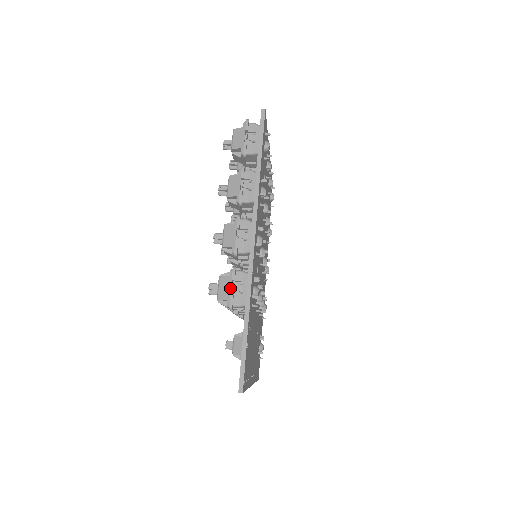
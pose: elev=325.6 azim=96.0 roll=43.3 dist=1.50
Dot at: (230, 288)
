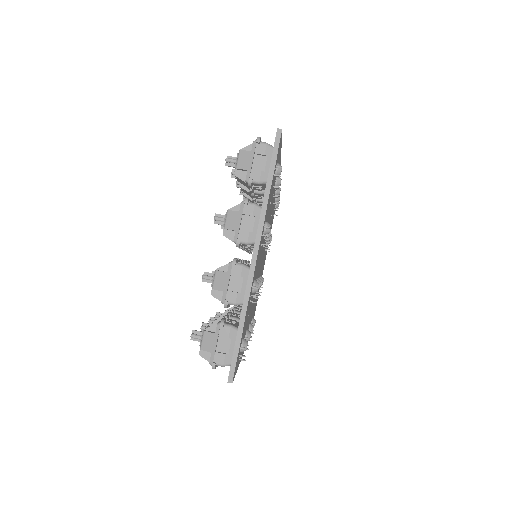
Dot at: occluded
